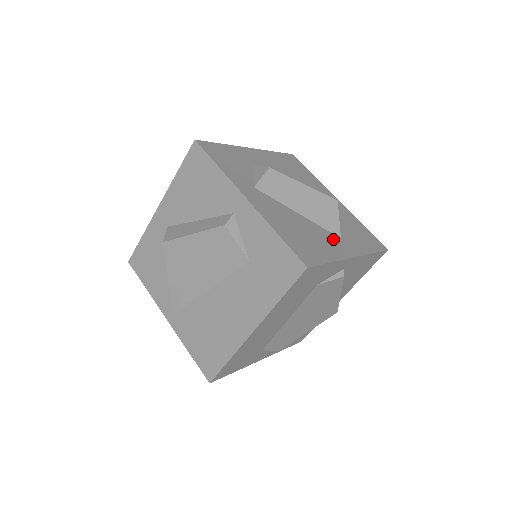
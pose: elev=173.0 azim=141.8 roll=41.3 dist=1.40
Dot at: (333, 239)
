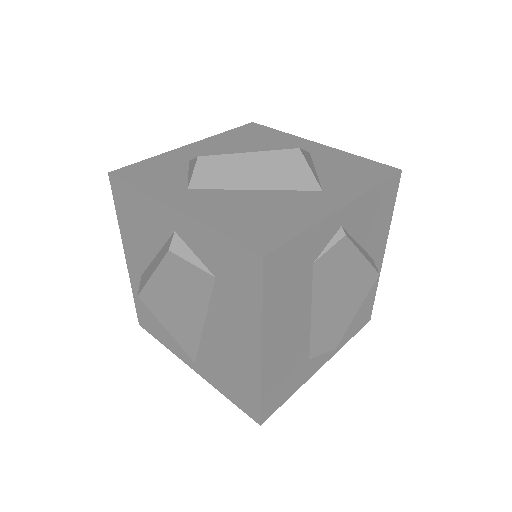
Dot at: (309, 198)
